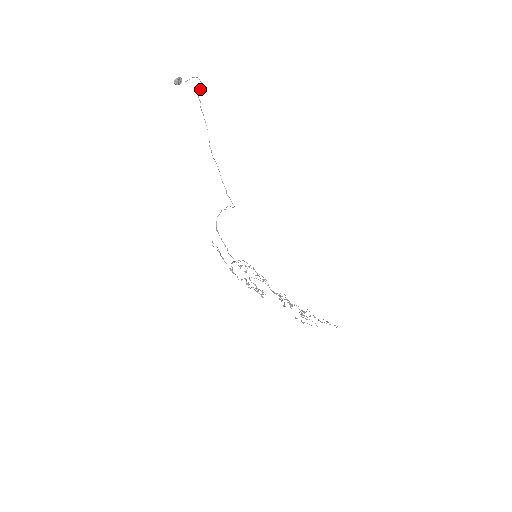
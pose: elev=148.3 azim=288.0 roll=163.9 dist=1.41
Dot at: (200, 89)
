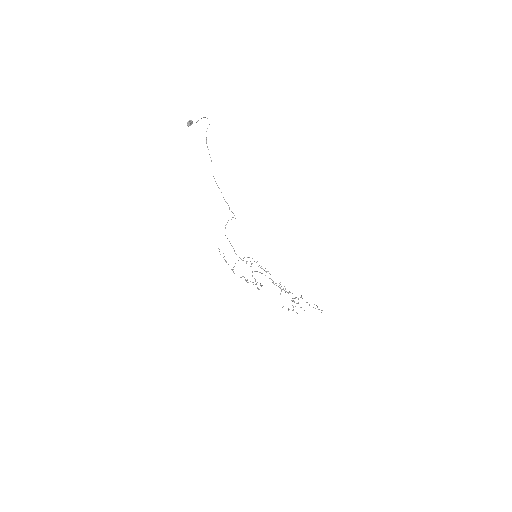
Dot at: (207, 128)
